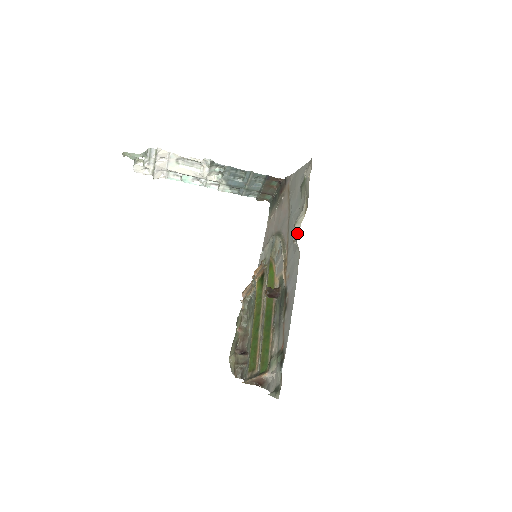
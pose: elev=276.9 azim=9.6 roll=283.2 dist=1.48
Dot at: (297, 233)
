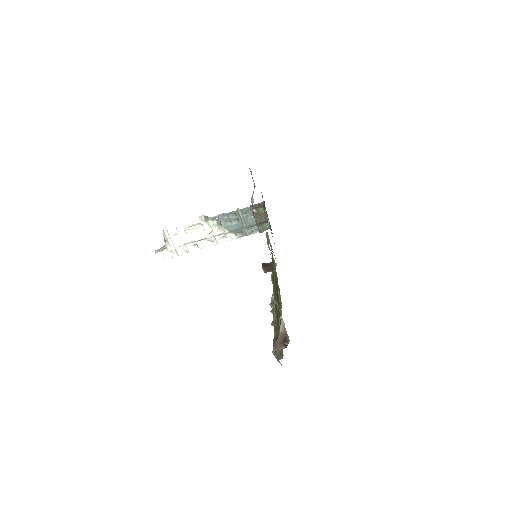
Dot at: occluded
